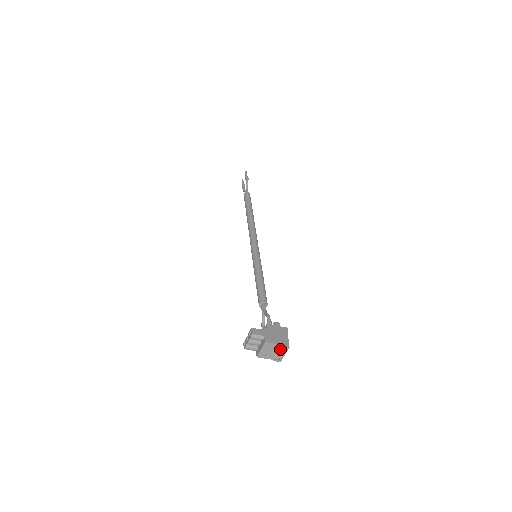
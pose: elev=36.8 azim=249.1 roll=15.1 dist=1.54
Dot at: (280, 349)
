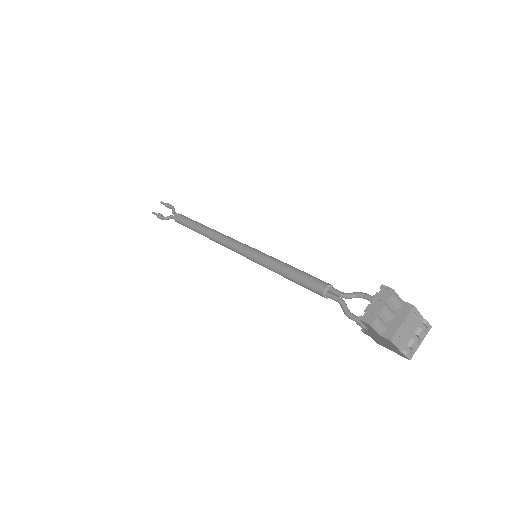
Dot at: (421, 328)
